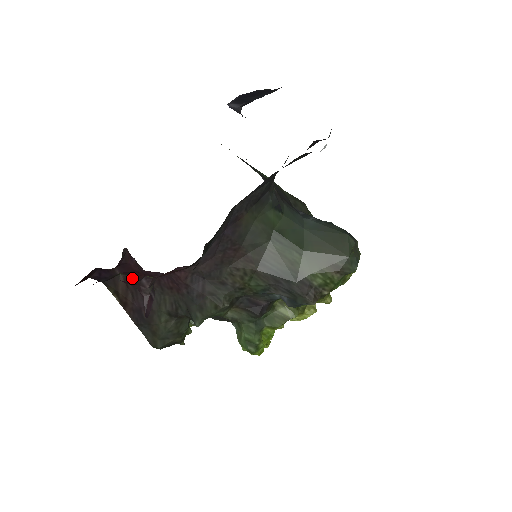
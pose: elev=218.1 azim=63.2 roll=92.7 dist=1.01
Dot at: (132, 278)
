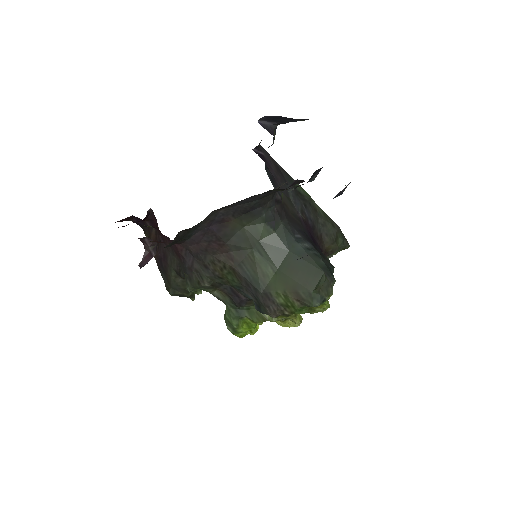
Dot at: (159, 233)
